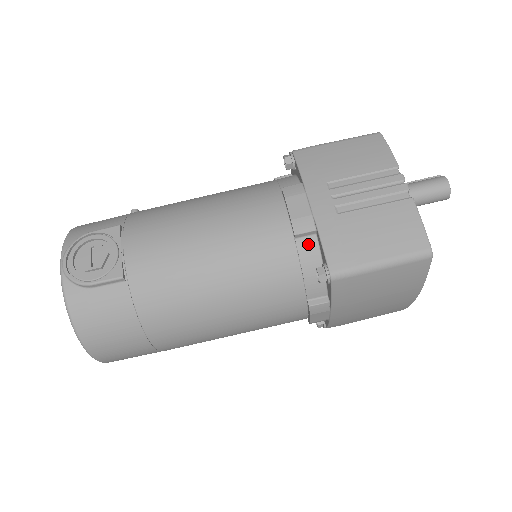
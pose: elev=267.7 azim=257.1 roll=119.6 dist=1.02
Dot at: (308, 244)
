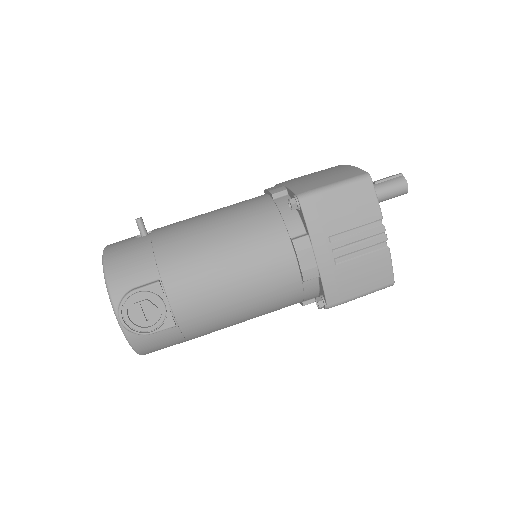
Dot at: (311, 282)
